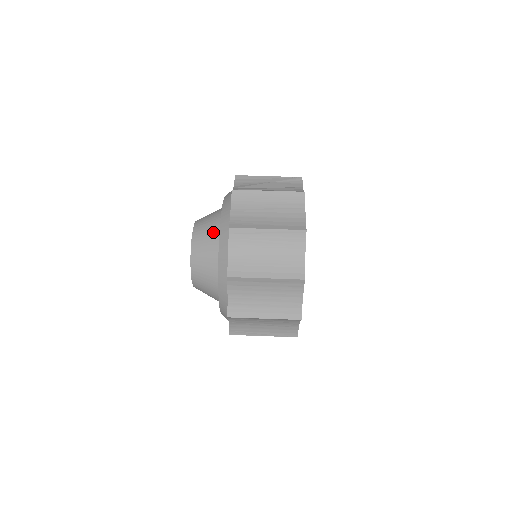
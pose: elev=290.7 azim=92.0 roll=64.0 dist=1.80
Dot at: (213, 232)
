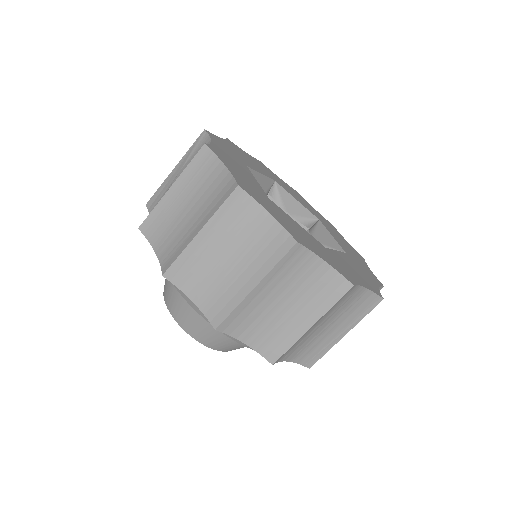
Dot at: occluded
